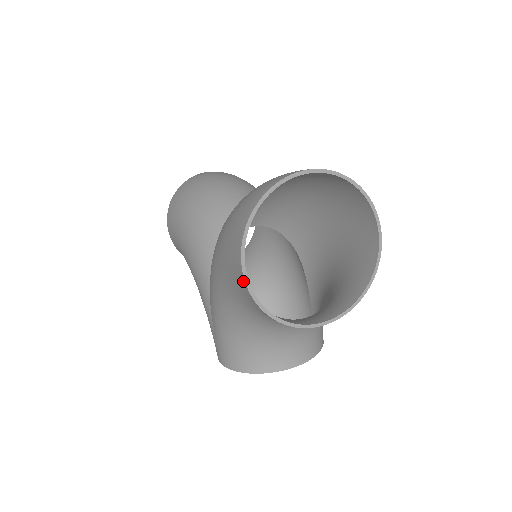
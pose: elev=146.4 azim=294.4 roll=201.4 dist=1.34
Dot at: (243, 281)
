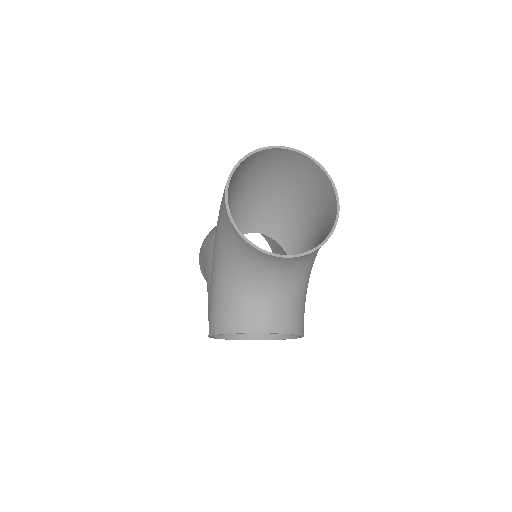
Dot at: (225, 205)
